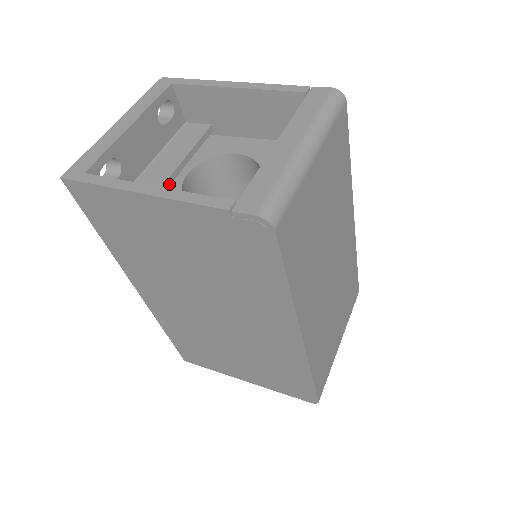
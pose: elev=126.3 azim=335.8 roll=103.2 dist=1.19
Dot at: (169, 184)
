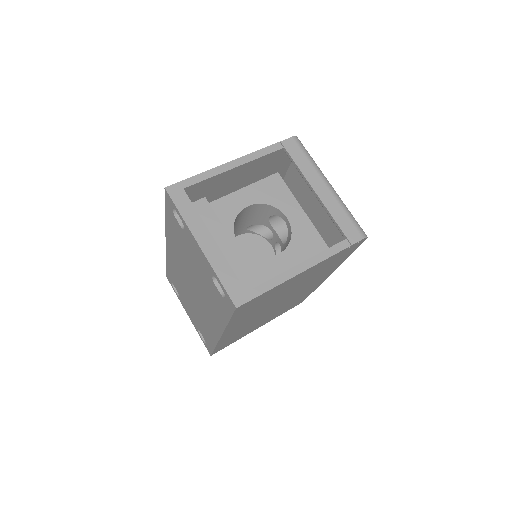
Dot at: (240, 257)
